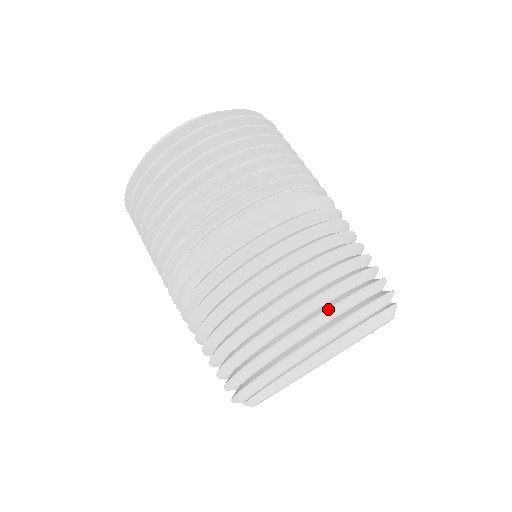
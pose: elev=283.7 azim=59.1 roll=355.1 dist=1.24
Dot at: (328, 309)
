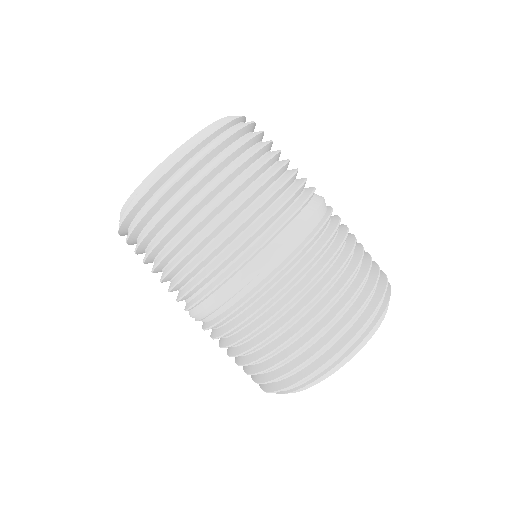
Dot at: (309, 359)
